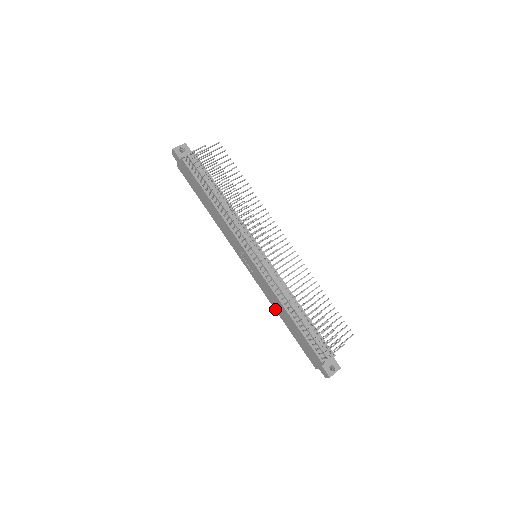
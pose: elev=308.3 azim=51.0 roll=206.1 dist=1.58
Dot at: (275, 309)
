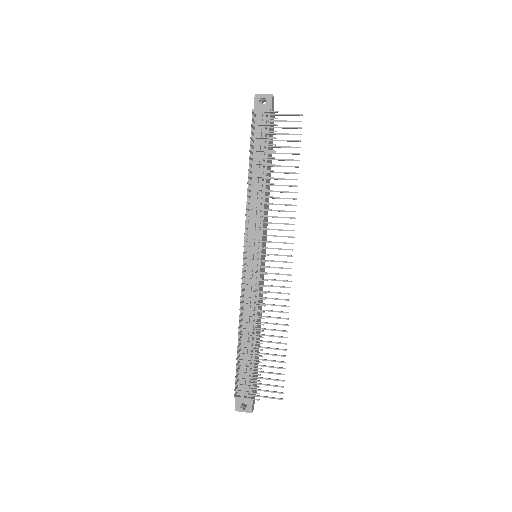
Dot at: occluded
